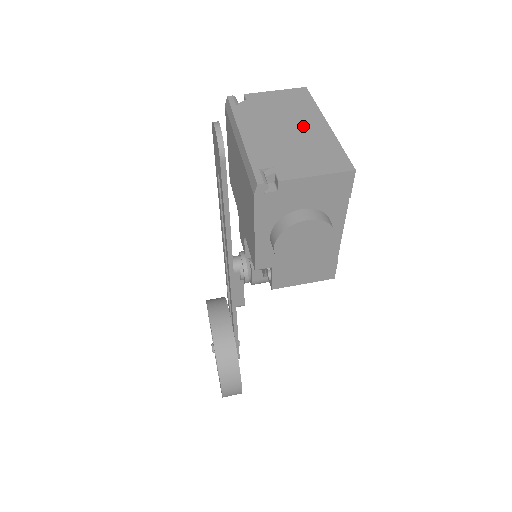
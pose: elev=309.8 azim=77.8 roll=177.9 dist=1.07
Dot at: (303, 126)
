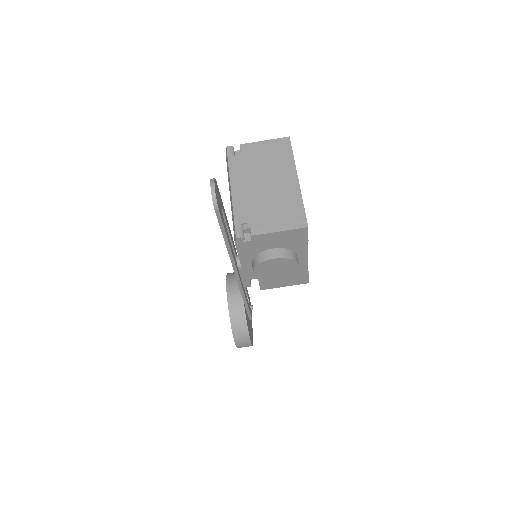
Dot at: (279, 181)
